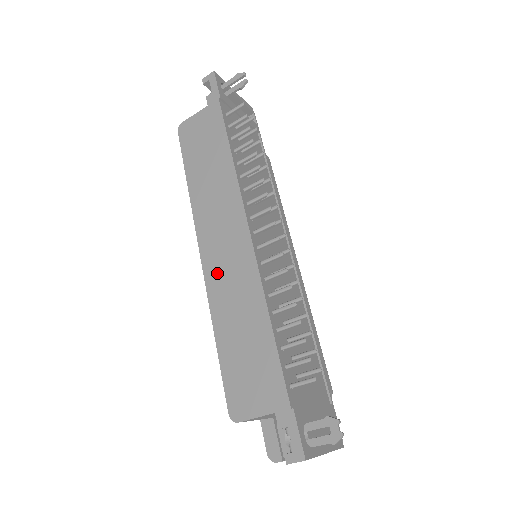
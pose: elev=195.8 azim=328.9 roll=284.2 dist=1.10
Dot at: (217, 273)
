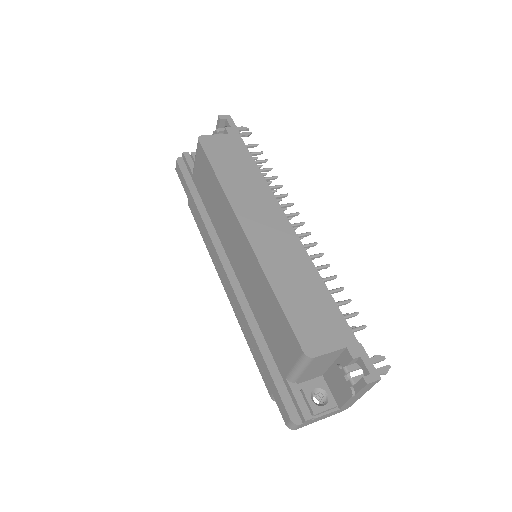
Dot at: (265, 245)
